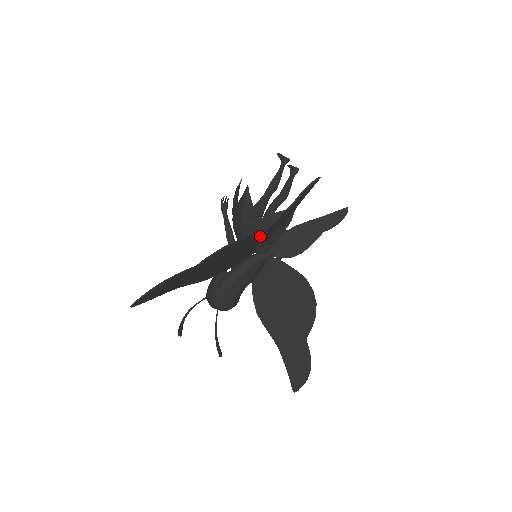
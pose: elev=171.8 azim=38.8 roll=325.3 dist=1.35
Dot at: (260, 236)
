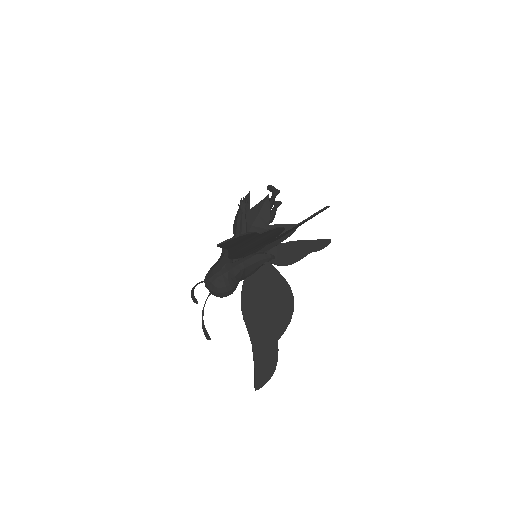
Dot at: occluded
